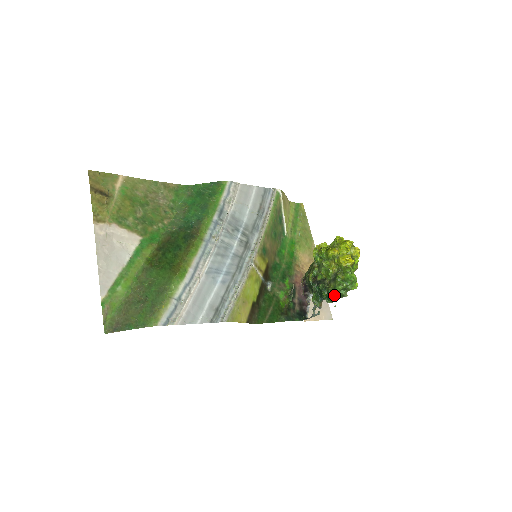
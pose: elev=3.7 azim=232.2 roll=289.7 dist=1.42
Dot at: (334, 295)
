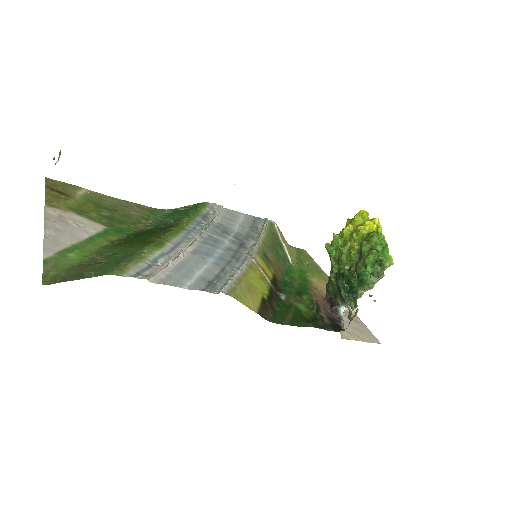
Dot at: (366, 271)
